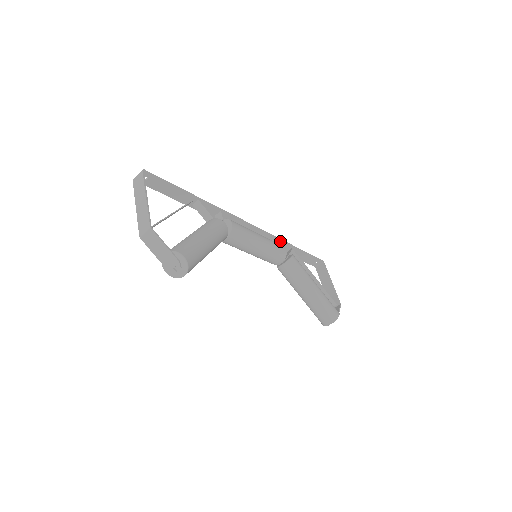
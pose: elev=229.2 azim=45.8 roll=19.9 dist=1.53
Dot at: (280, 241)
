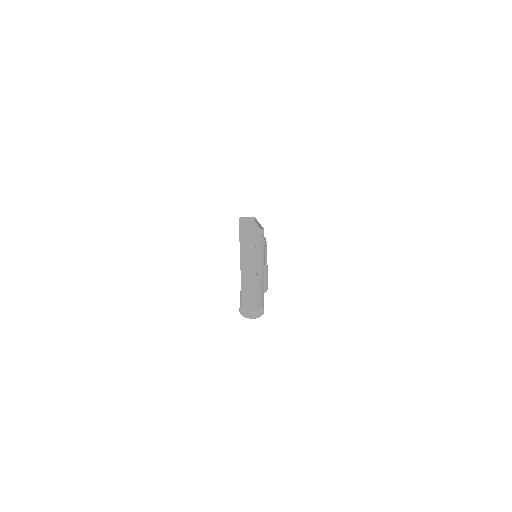
Dot at: occluded
